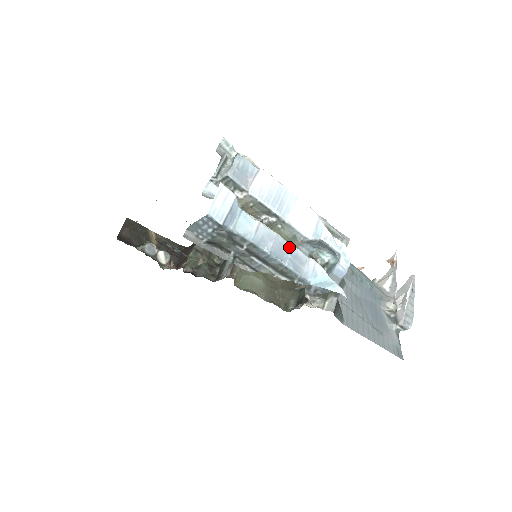
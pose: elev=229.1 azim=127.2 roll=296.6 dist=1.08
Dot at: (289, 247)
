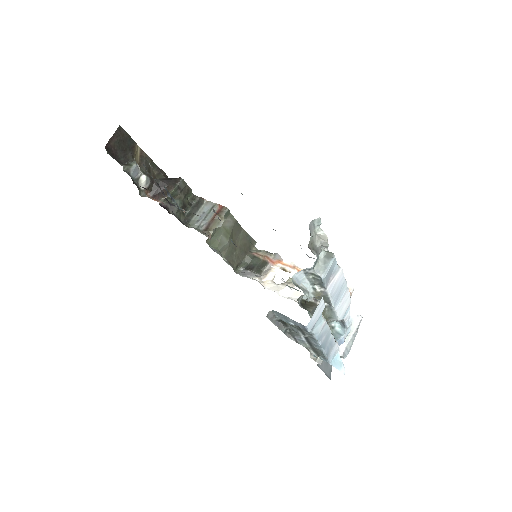
Dot at: (331, 337)
